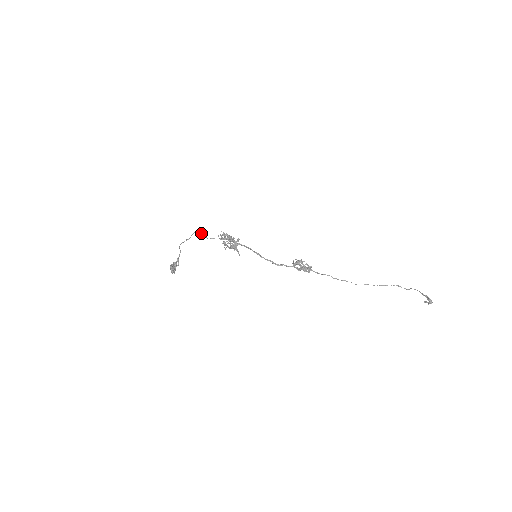
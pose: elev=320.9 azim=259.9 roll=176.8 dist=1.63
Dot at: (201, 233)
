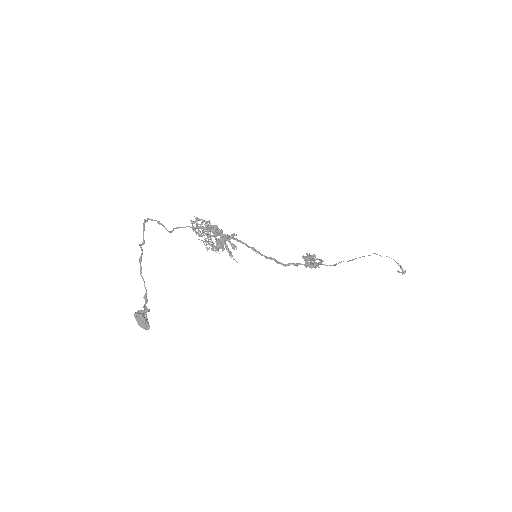
Dot at: (151, 219)
